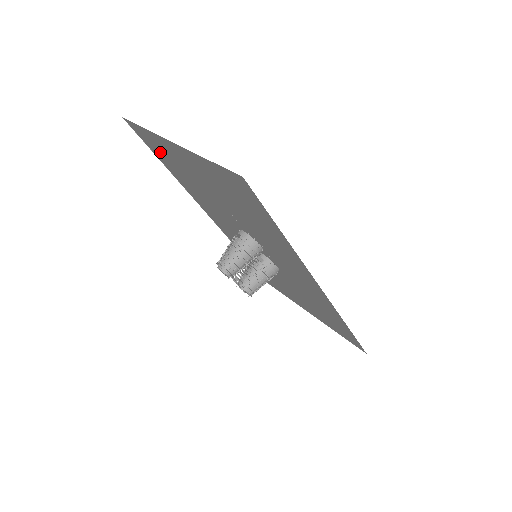
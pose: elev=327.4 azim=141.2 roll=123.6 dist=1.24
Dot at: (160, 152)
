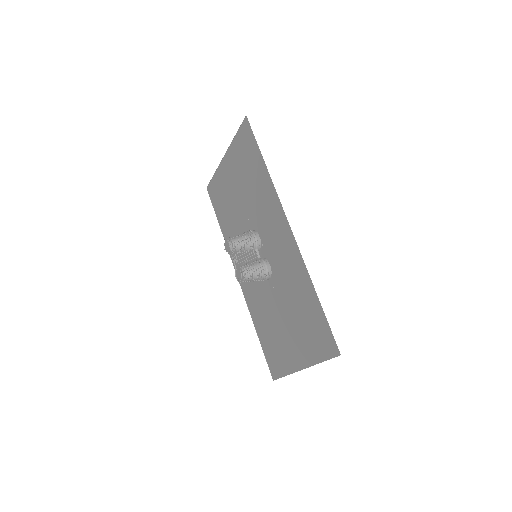
Dot at: (218, 199)
